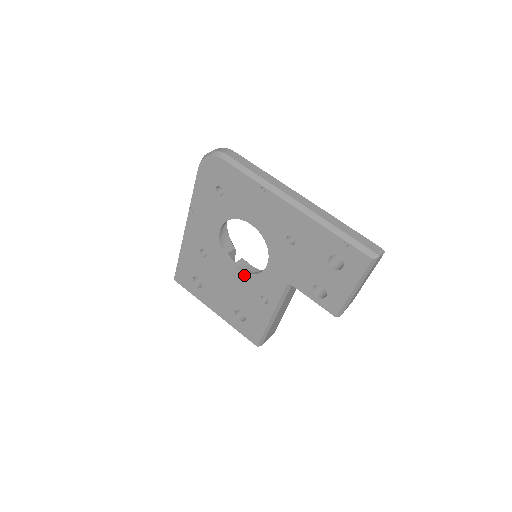
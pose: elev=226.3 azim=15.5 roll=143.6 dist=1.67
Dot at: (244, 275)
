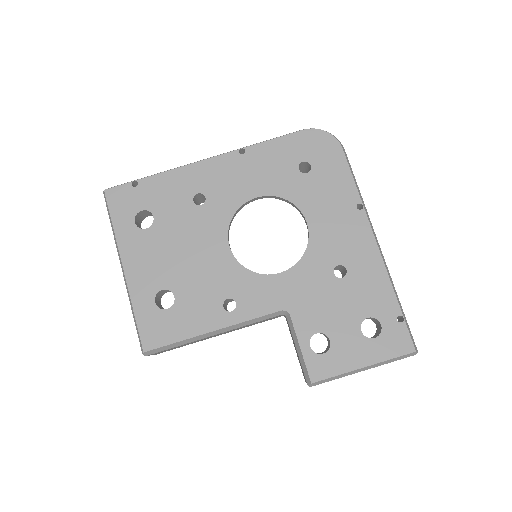
Dot at: (233, 261)
